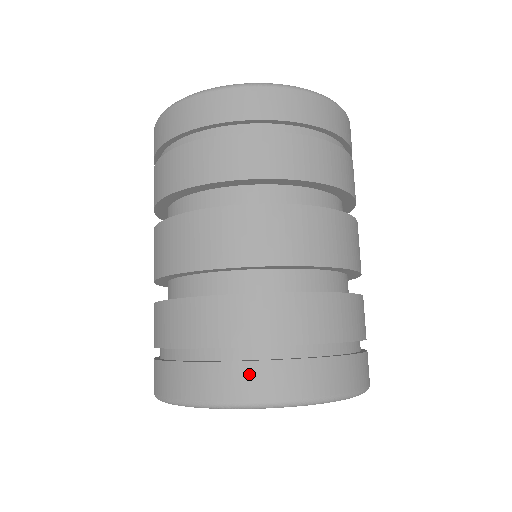
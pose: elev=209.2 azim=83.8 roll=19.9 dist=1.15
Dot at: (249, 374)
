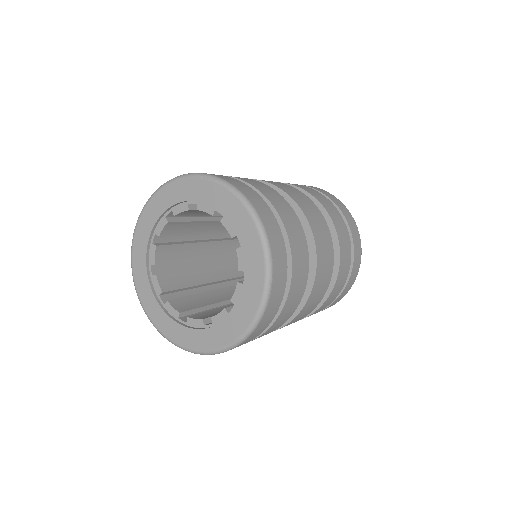
Dot at: occluded
